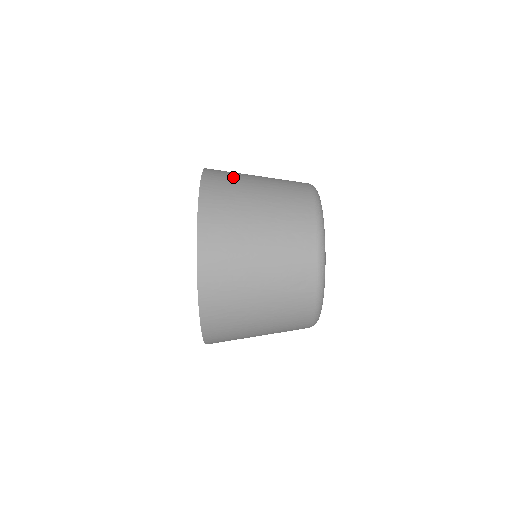
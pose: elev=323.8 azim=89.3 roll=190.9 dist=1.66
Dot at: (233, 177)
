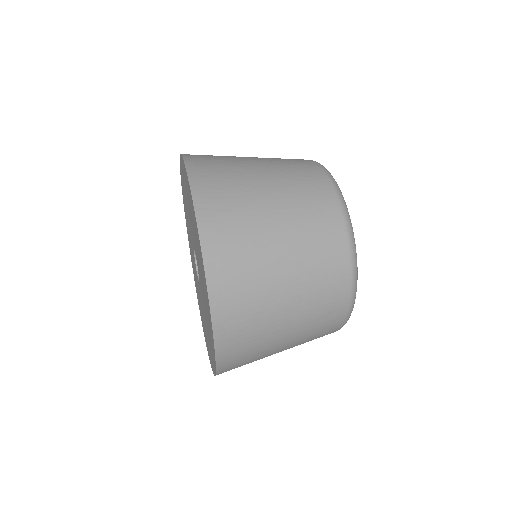
Dot at: (231, 181)
